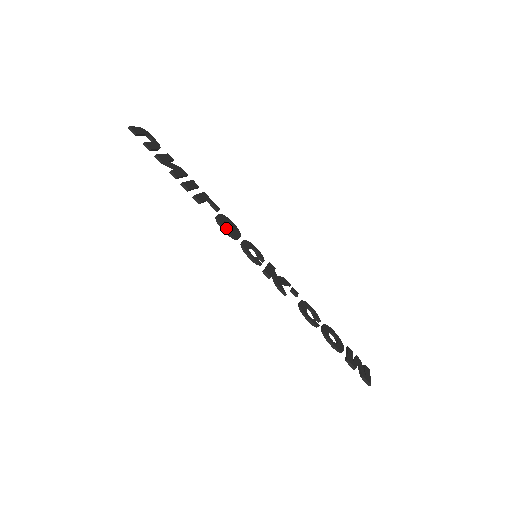
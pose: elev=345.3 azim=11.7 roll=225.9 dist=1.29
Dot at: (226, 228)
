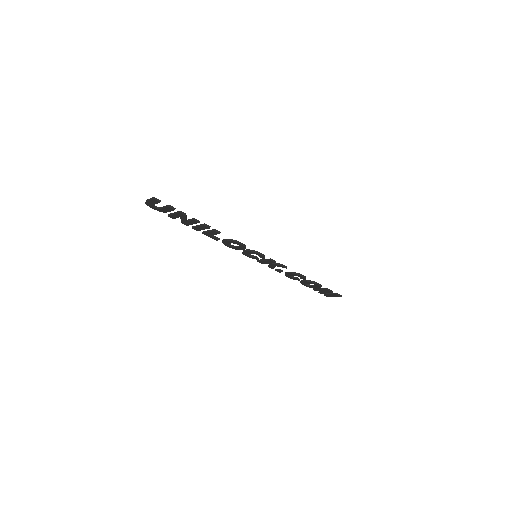
Dot at: (240, 243)
